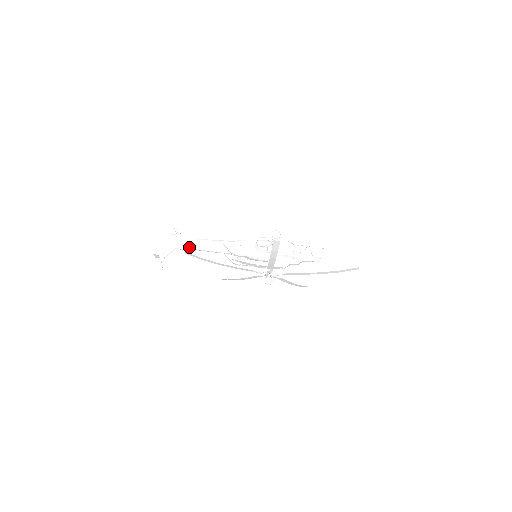
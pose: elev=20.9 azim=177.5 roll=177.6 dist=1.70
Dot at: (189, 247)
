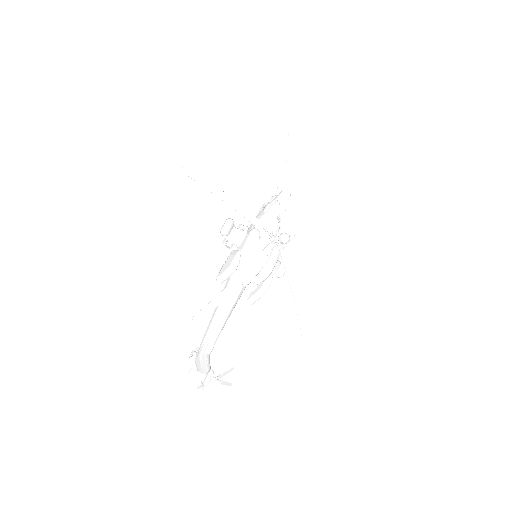
Dot at: (212, 335)
